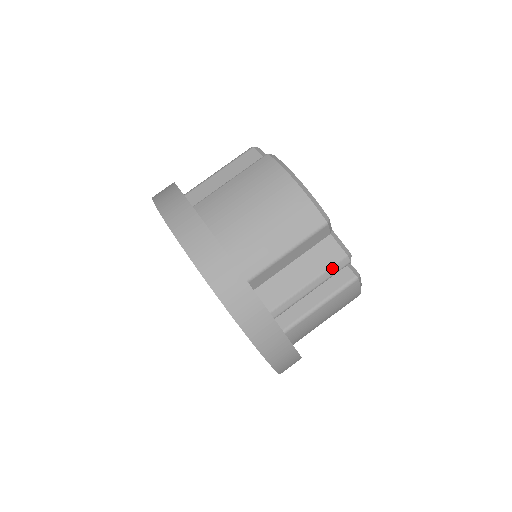
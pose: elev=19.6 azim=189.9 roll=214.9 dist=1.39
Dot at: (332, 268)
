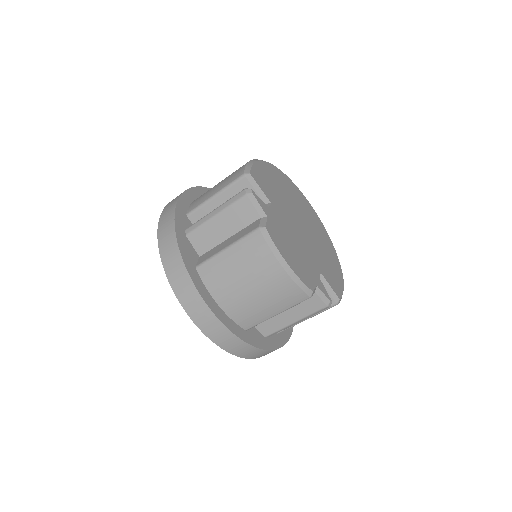
Dot at: (314, 313)
